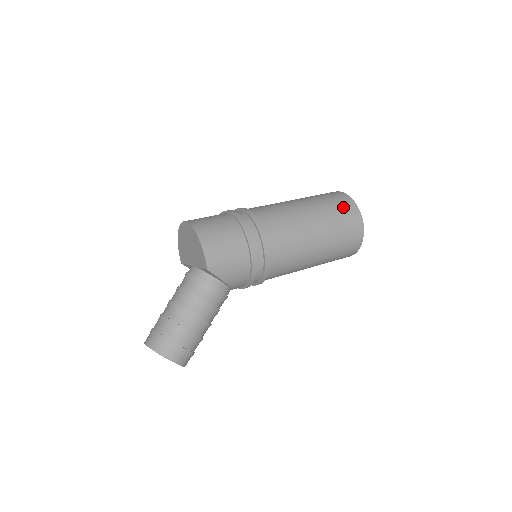
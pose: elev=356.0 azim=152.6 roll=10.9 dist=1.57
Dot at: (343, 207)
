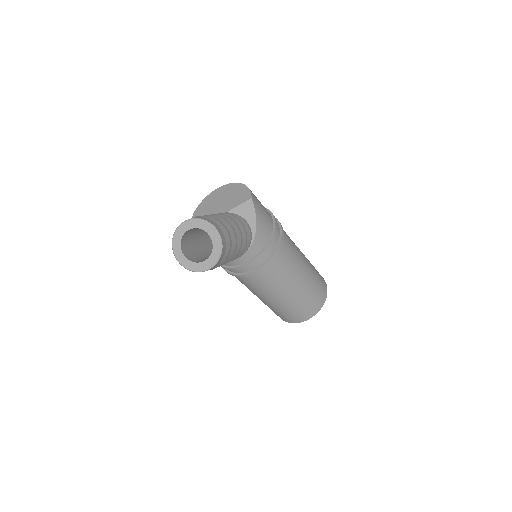
Dot at: occluded
